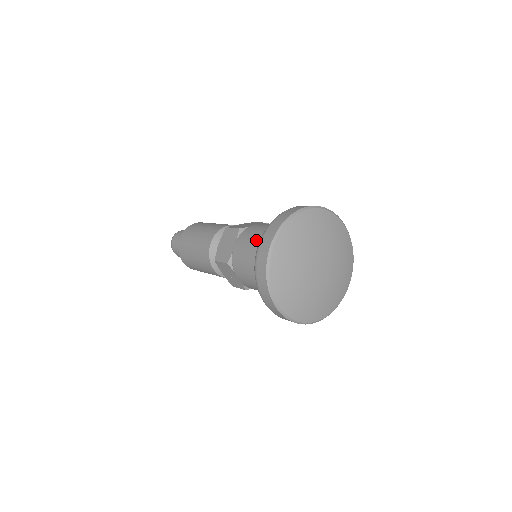
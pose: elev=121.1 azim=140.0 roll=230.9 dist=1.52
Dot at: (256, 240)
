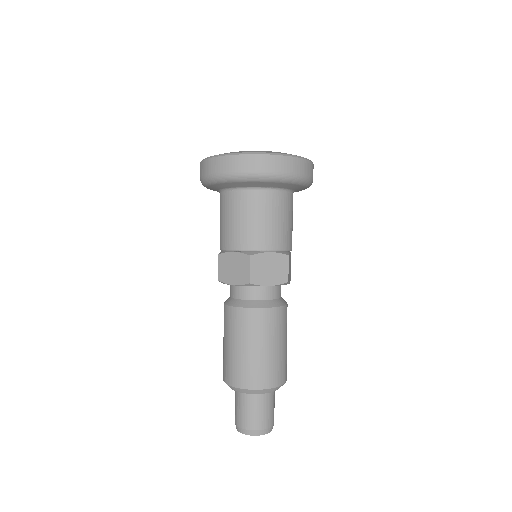
Dot at: occluded
